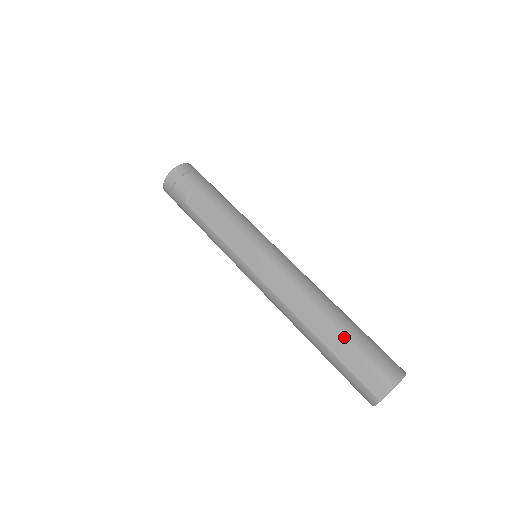
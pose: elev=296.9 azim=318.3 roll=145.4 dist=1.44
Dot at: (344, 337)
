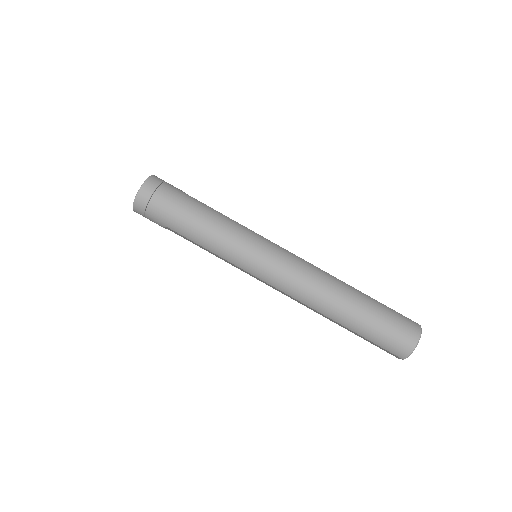
Dot at: (354, 331)
